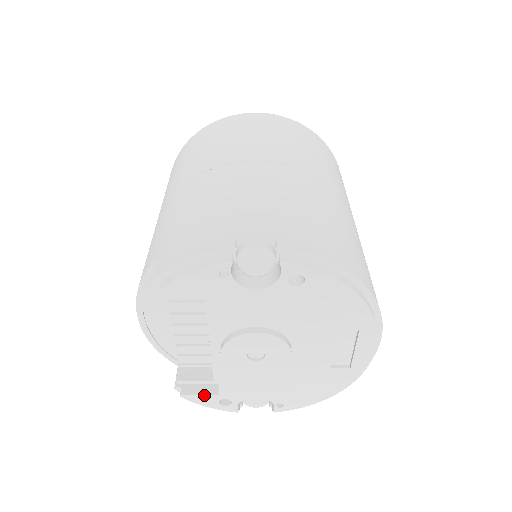
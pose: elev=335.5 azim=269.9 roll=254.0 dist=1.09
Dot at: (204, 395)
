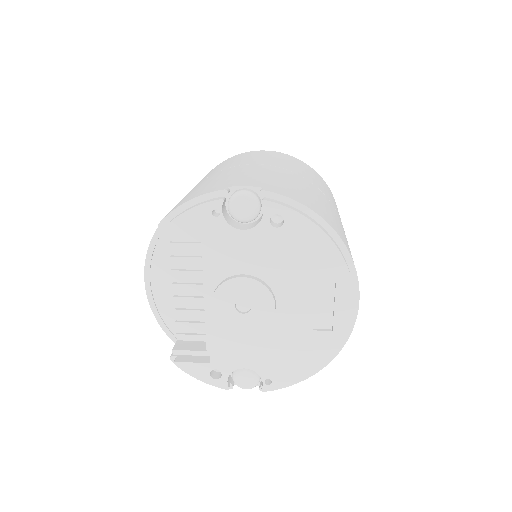
Dot at: (196, 363)
